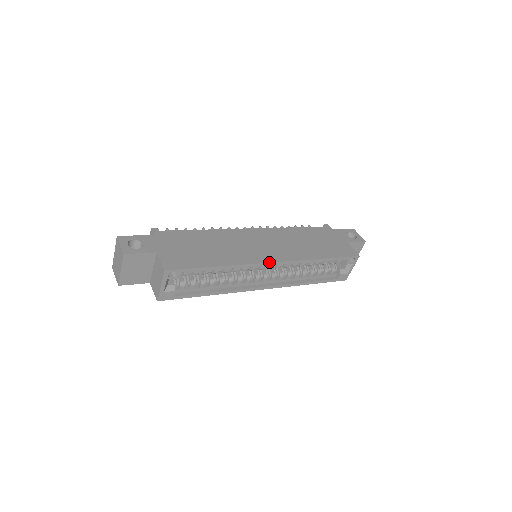
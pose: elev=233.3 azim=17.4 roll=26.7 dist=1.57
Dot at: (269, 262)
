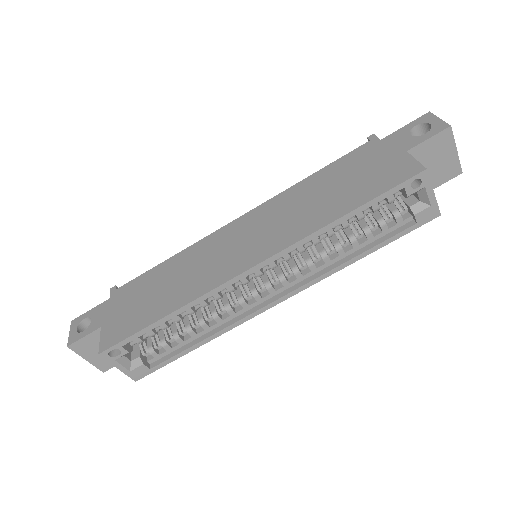
Dot at: (241, 272)
